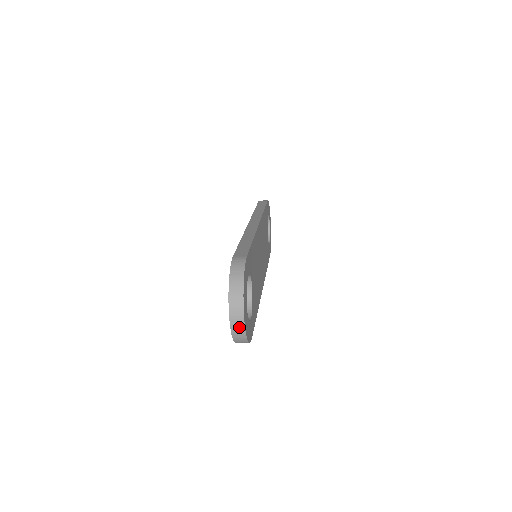
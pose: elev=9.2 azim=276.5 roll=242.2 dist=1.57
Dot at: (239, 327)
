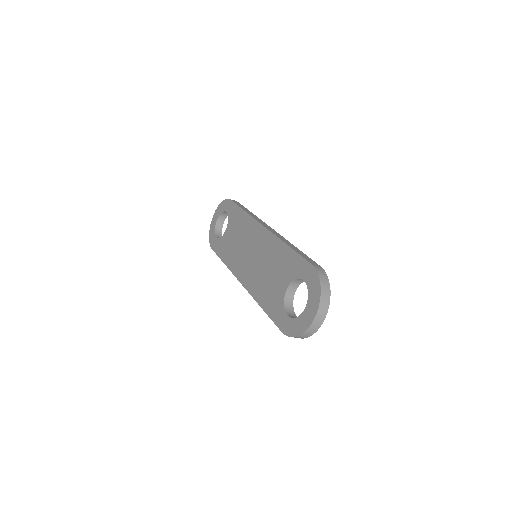
Dot at: (317, 326)
